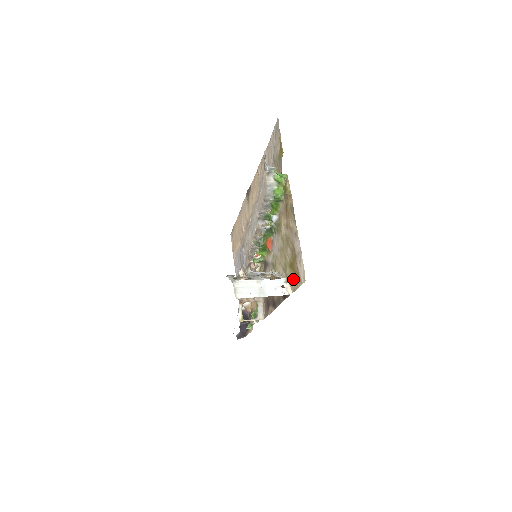
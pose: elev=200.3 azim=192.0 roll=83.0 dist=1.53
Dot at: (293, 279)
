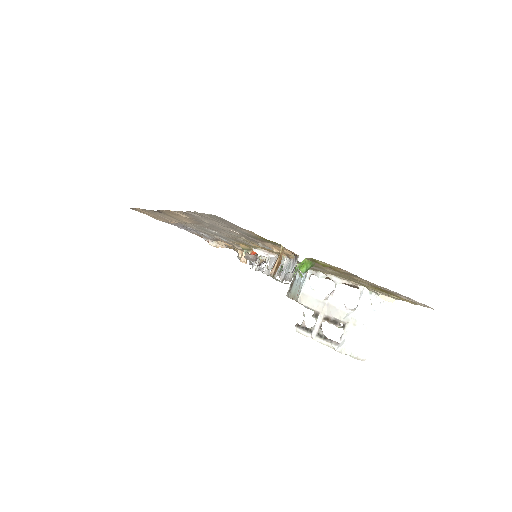
Dot at: occluded
